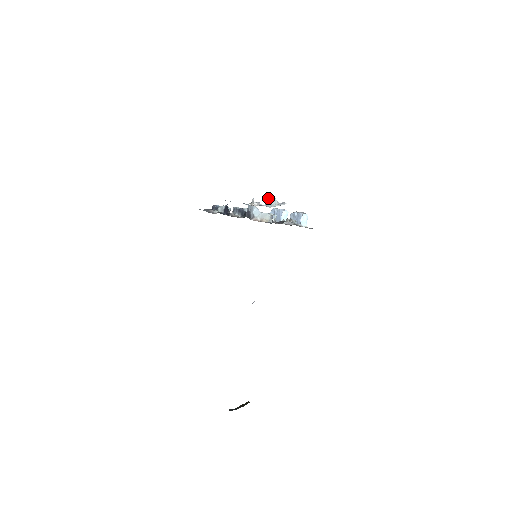
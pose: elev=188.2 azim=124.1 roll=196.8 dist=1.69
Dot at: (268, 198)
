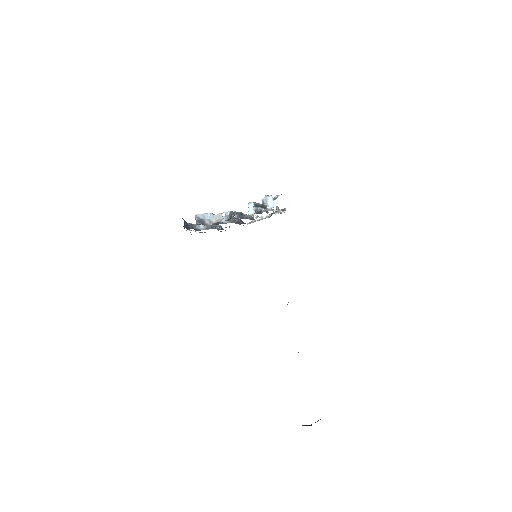
Dot at: (263, 199)
